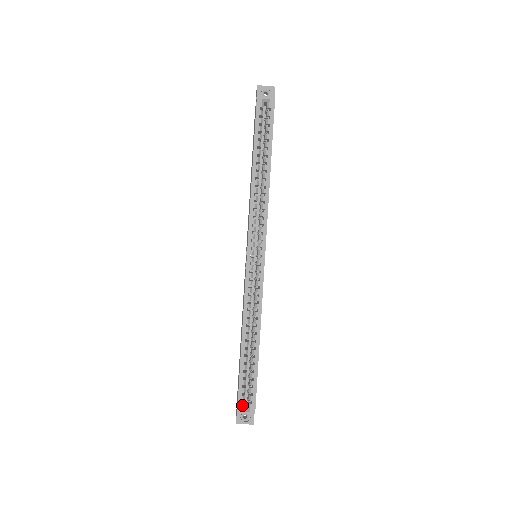
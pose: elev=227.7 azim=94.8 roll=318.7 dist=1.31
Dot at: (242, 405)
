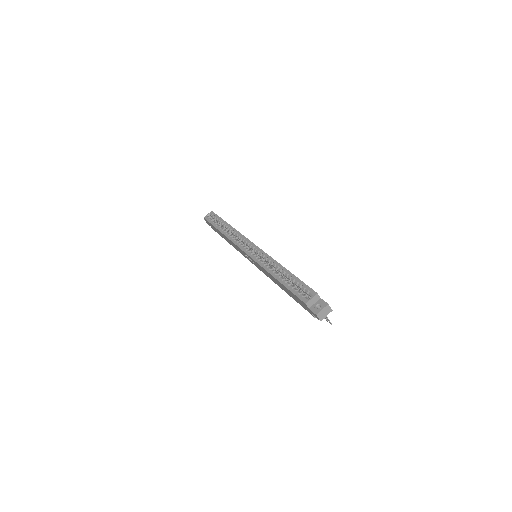
Dot at: (305, 298)
